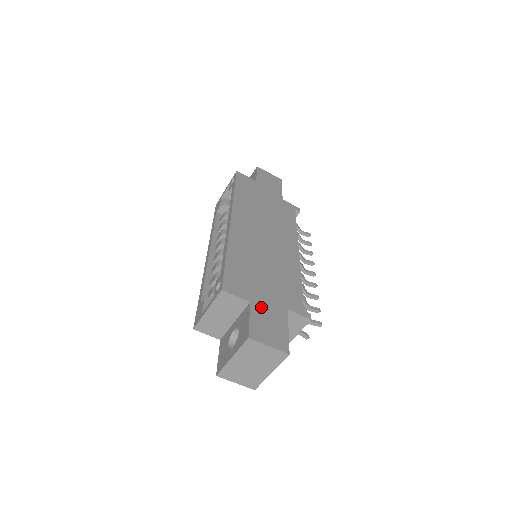
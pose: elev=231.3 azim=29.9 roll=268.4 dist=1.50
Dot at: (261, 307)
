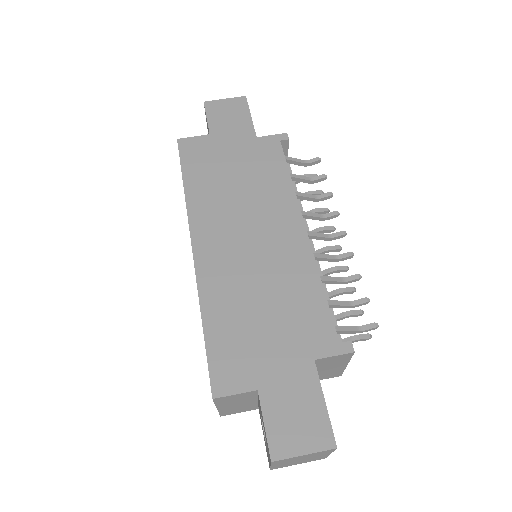
Dot at: (275, 387)
